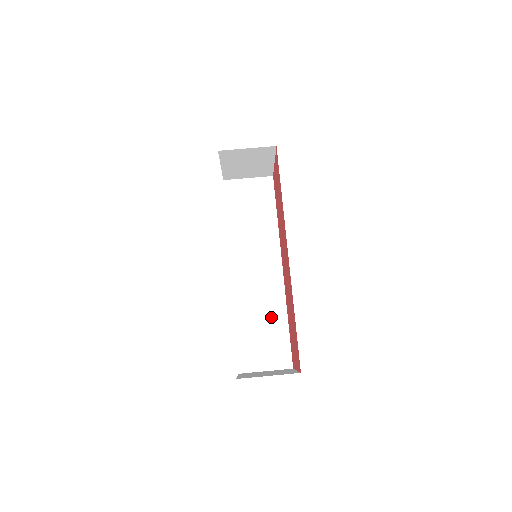
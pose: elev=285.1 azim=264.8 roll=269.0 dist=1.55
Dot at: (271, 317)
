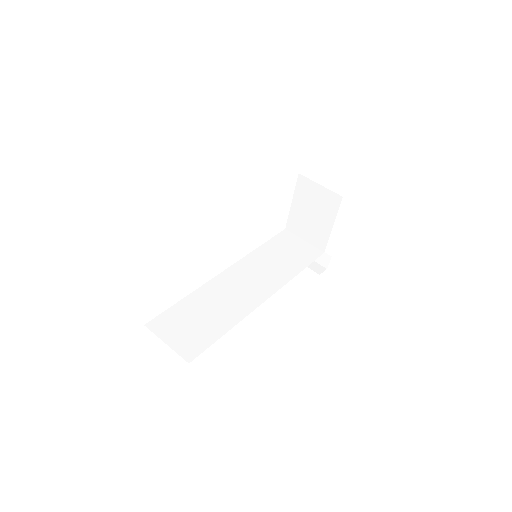
Dot at: (219, 317)
